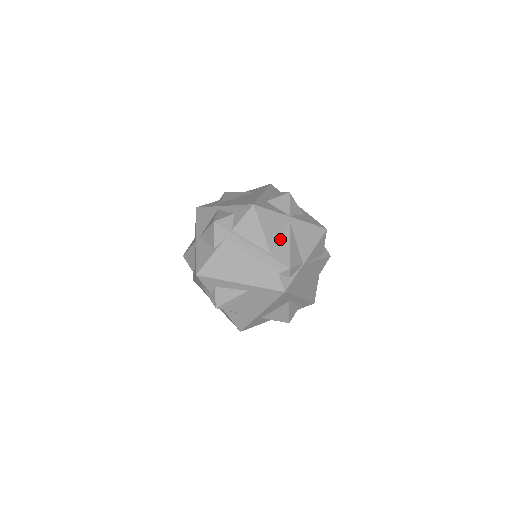
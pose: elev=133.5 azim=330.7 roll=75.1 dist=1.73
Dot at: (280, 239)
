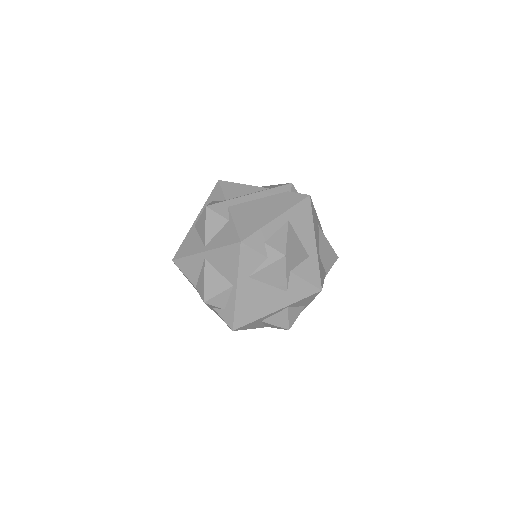
Dot at: occluded
